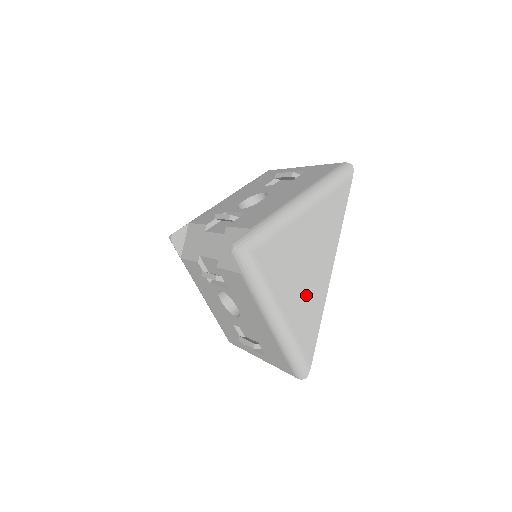
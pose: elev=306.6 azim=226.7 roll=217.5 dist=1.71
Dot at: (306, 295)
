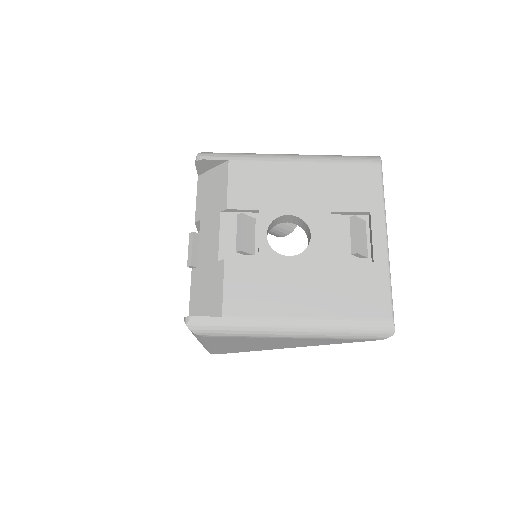
Dot at: (243, 347)
